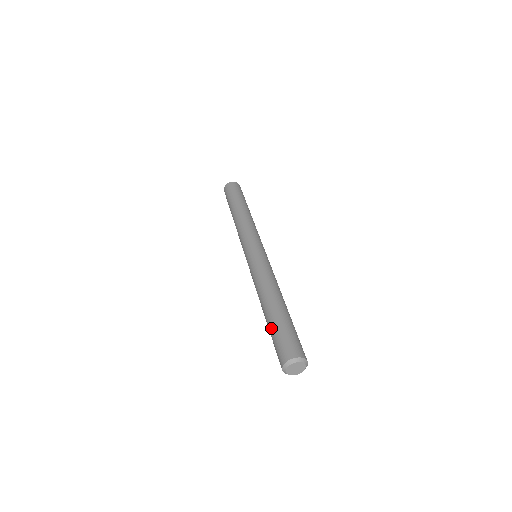
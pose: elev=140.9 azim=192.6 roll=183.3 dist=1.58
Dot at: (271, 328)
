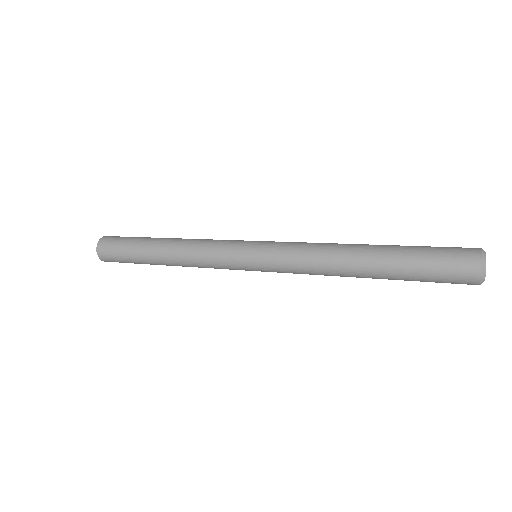
Dot at: (410, 246)
